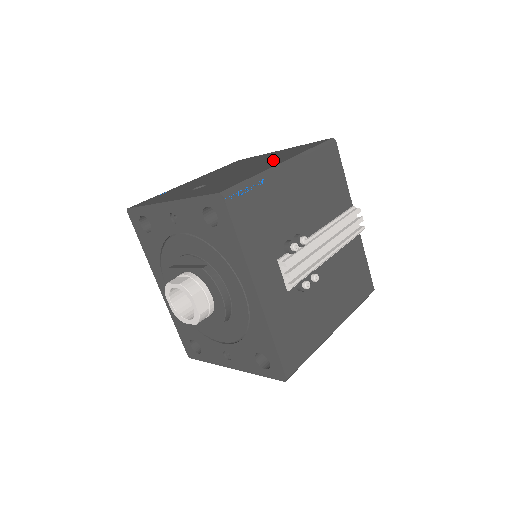
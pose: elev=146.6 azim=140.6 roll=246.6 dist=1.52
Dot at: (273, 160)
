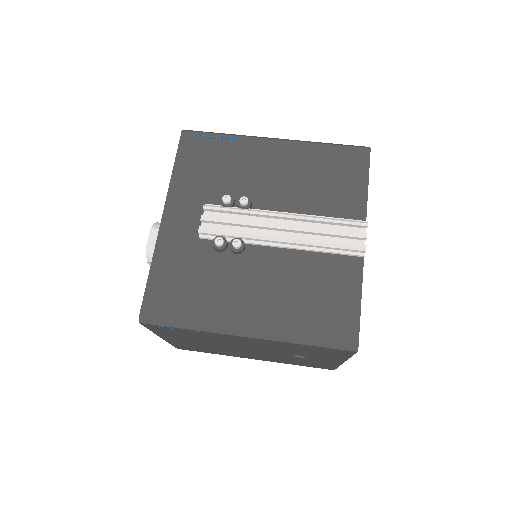
Dot at: occluded
